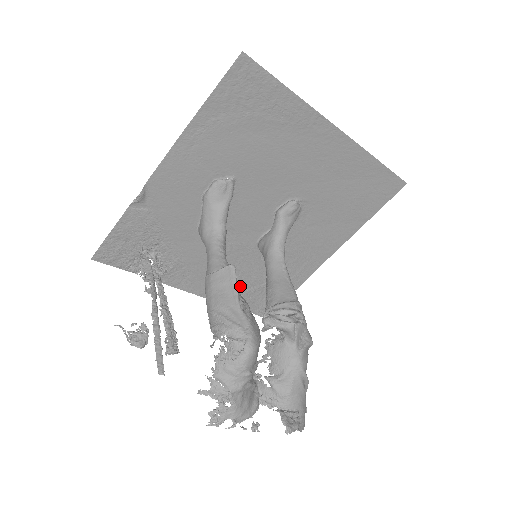
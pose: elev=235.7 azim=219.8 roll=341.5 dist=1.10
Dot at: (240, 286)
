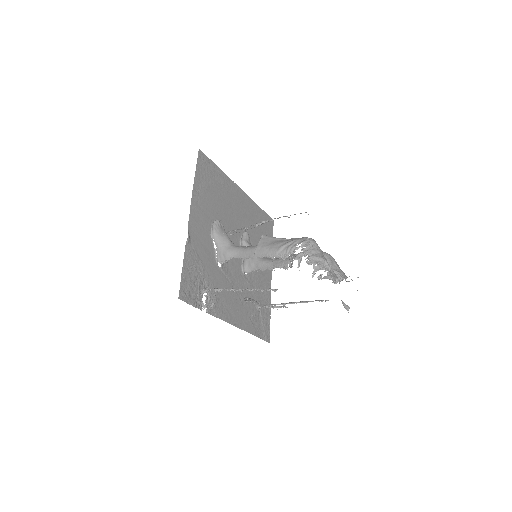
Dot at: (248, 312)
